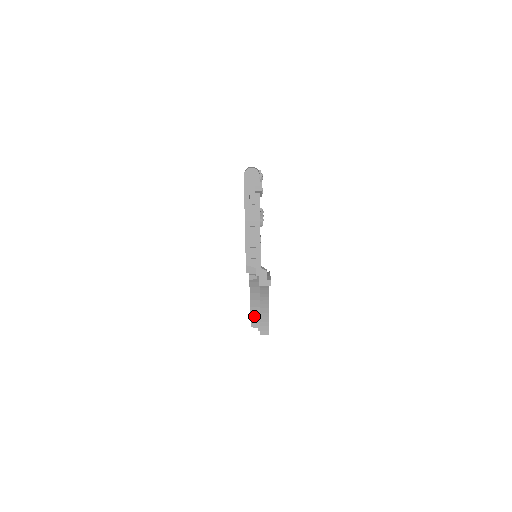
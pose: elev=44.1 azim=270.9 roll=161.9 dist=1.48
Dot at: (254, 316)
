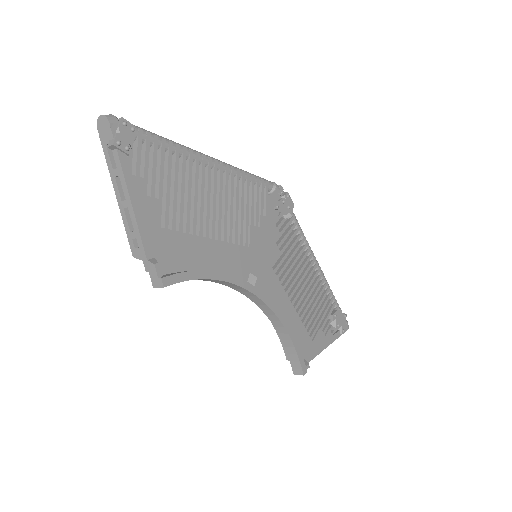
Dot at: occluded
